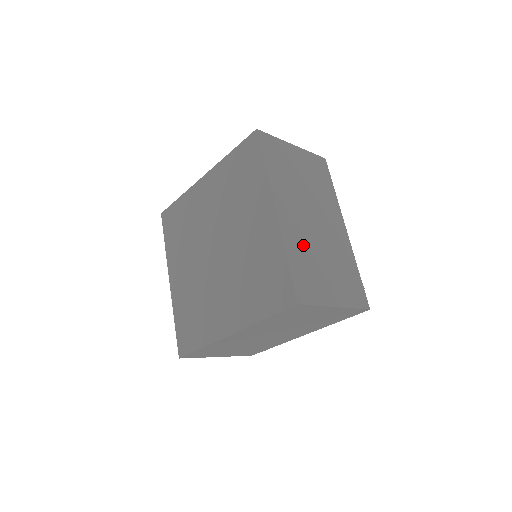
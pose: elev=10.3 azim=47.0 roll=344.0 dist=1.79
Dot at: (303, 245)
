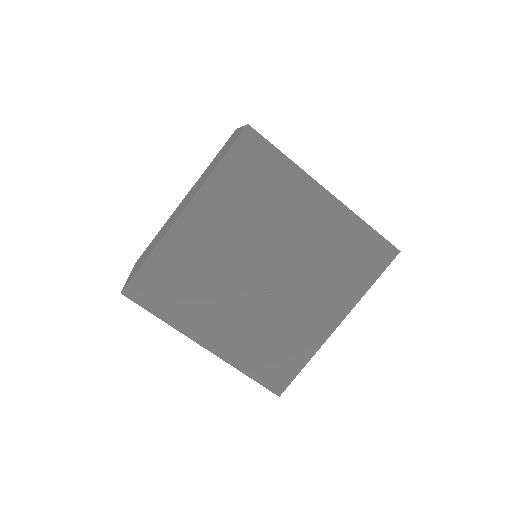
Dot at: occluded
